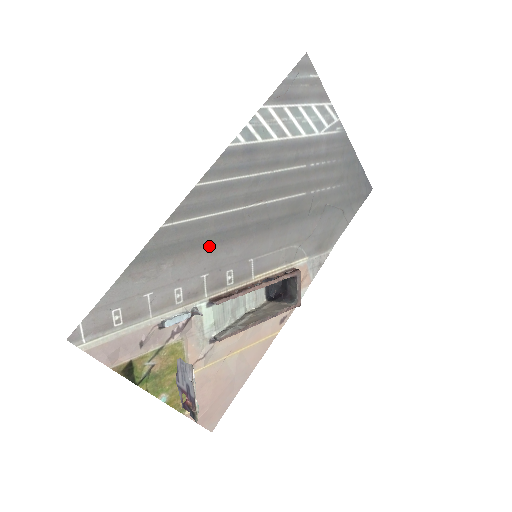
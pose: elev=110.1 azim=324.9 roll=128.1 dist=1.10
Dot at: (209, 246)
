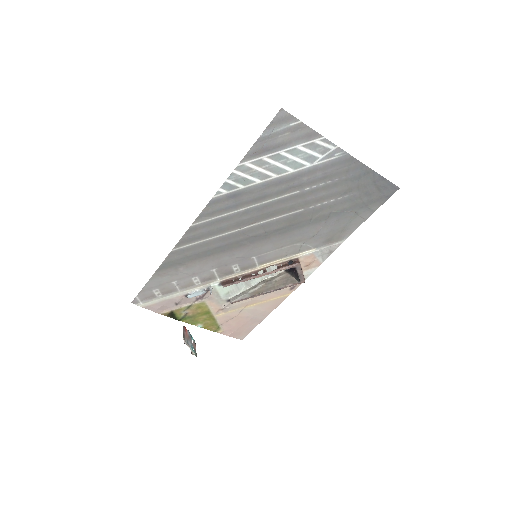
Dot at: (213, 255)
